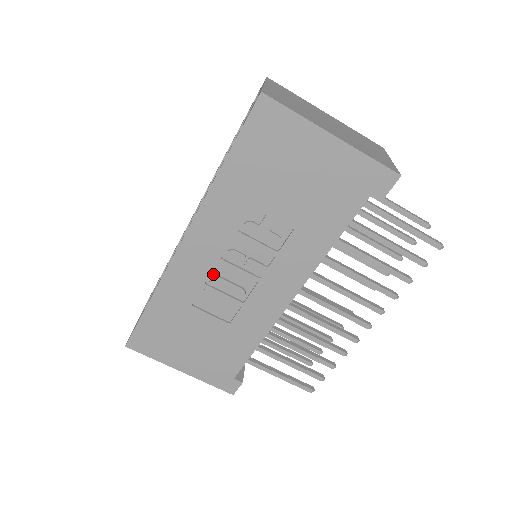
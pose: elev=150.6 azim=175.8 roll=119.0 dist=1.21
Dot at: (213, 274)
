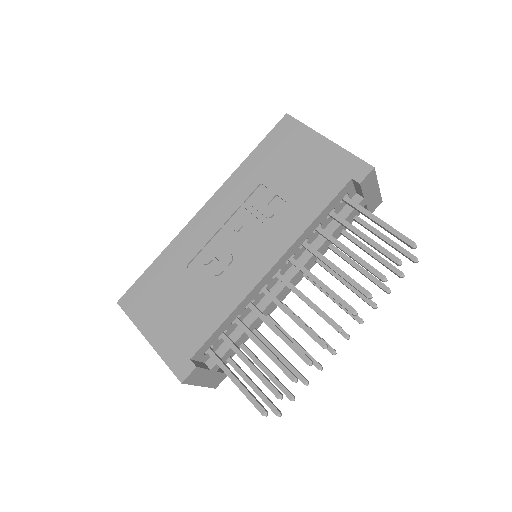
Dot at: (214, 240)
